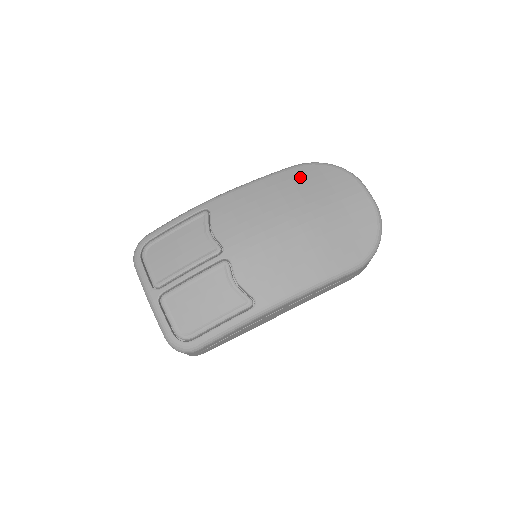
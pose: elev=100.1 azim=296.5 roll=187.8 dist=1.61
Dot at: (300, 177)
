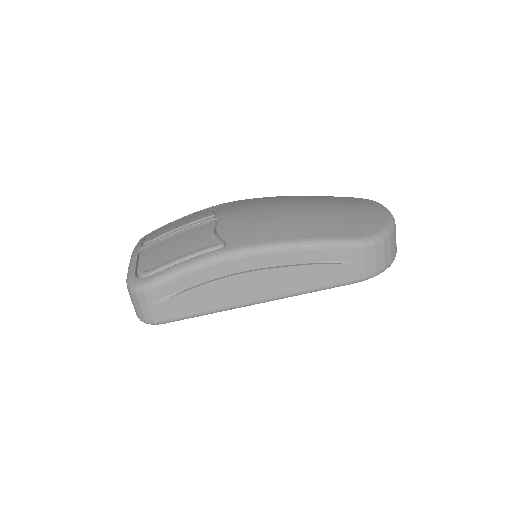
Dot at: (316, 196)
